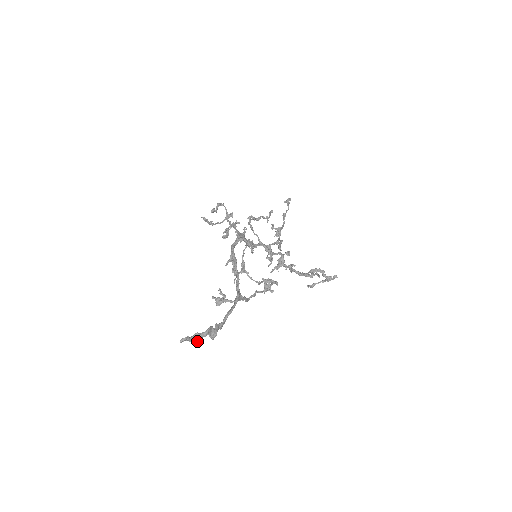
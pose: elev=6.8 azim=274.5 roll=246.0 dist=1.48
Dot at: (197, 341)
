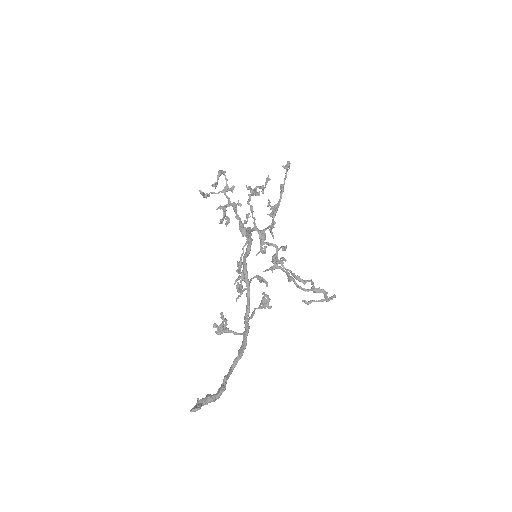
Dot at: occluded
